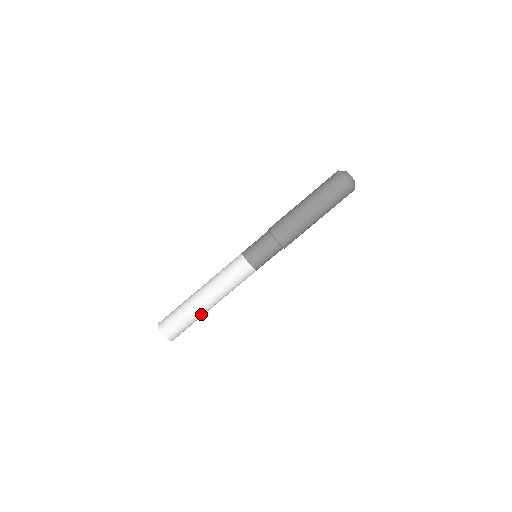
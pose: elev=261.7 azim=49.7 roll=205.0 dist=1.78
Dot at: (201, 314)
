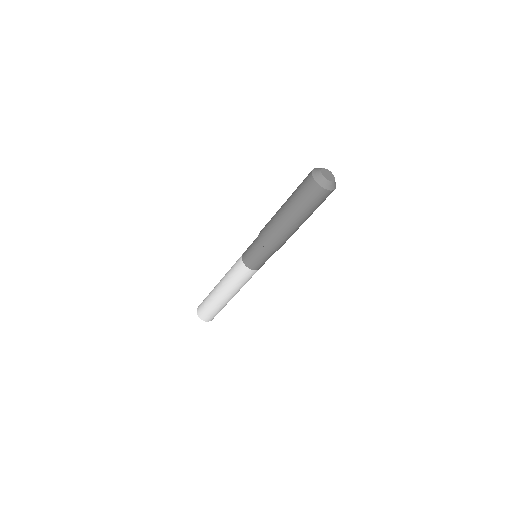
Dot at: (225, 304)
